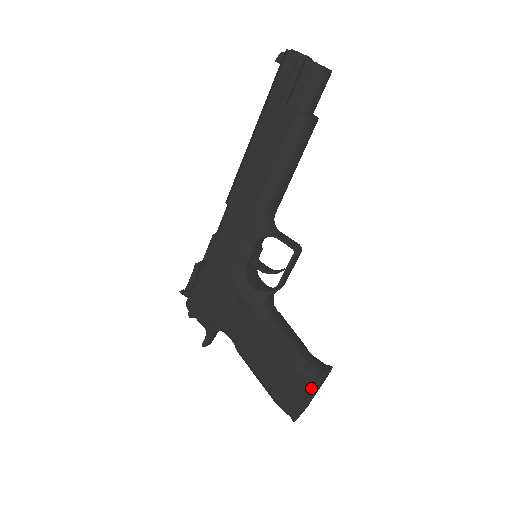
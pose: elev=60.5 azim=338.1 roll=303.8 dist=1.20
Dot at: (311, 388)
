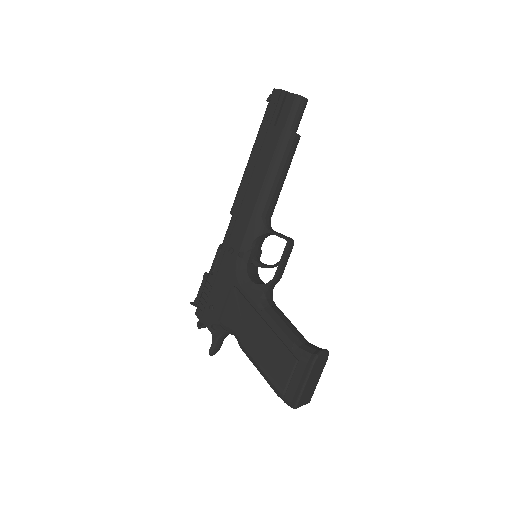
Dot at: (308, 366)
